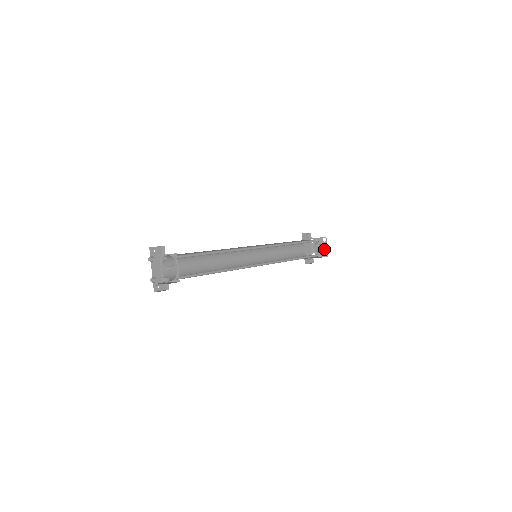
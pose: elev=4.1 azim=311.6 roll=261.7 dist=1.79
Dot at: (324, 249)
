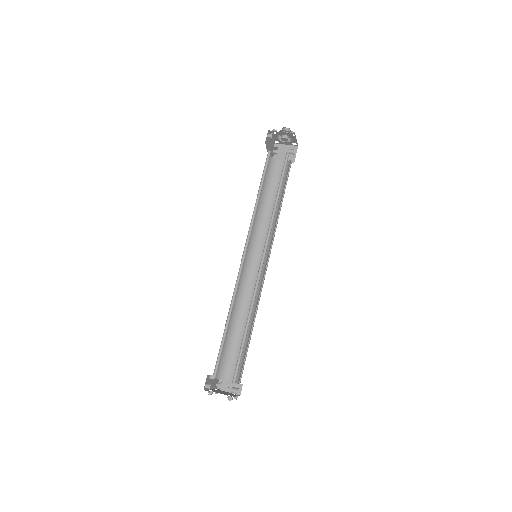
Dot at: (292, 141)
